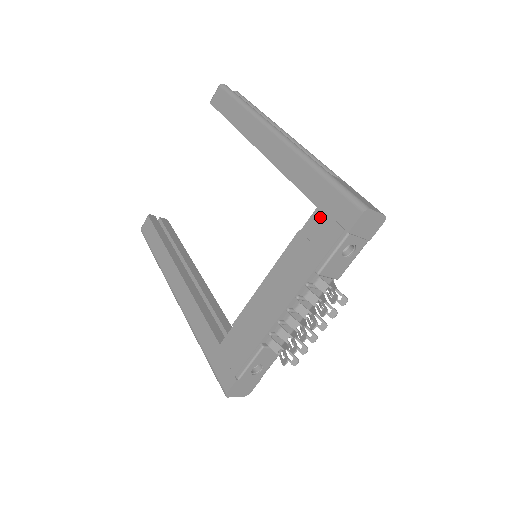
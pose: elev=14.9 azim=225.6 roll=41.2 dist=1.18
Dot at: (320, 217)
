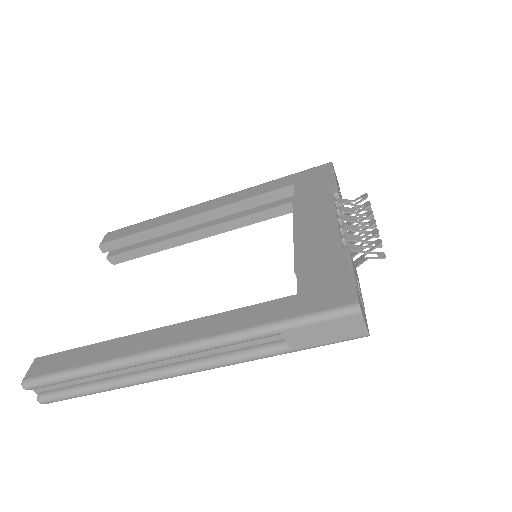
Dot at: (302, 183)
